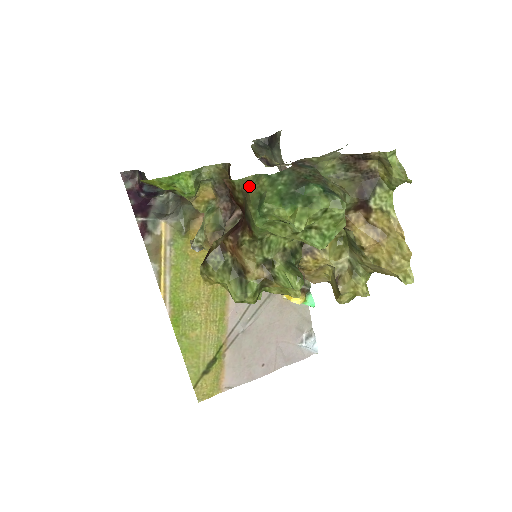
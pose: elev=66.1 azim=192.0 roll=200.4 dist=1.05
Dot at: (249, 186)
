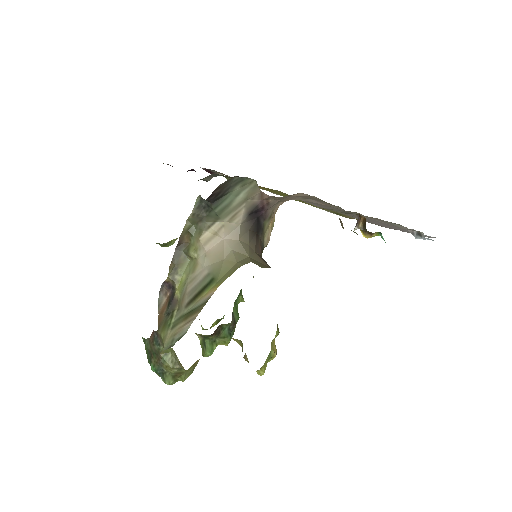
Dot at: occluded
